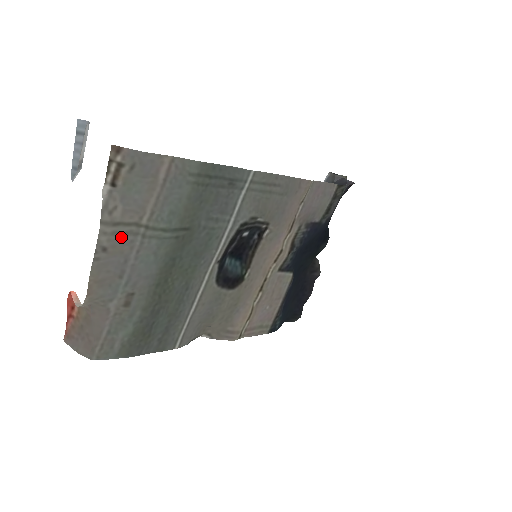
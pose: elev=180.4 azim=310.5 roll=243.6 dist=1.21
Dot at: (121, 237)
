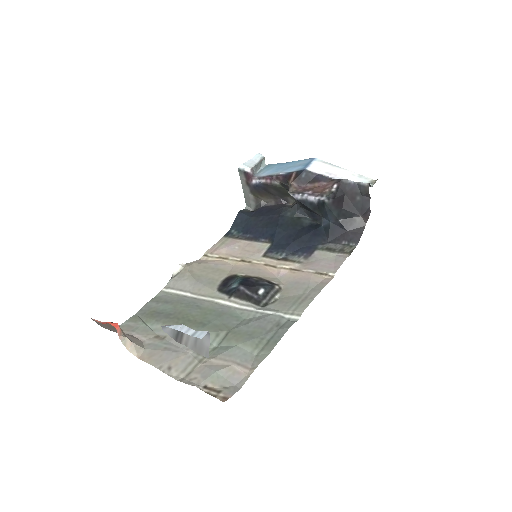
Dot at: (185, 365)
